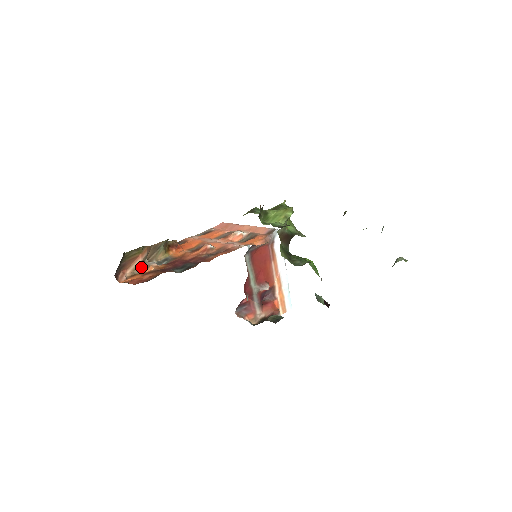
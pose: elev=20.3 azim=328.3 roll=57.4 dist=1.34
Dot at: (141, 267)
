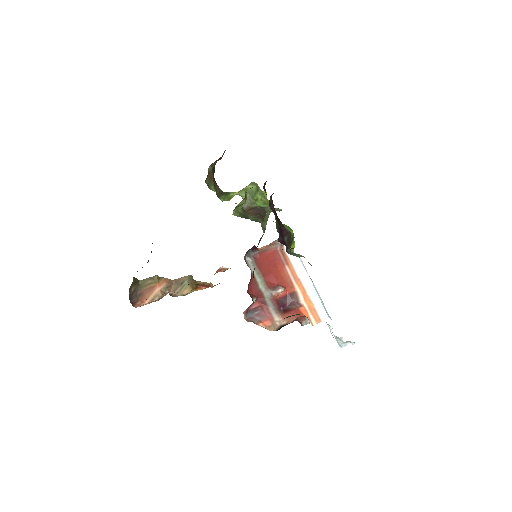
Dot at: (160, 297)
